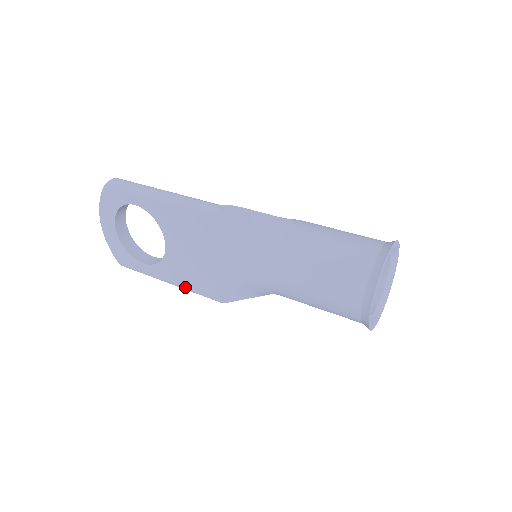
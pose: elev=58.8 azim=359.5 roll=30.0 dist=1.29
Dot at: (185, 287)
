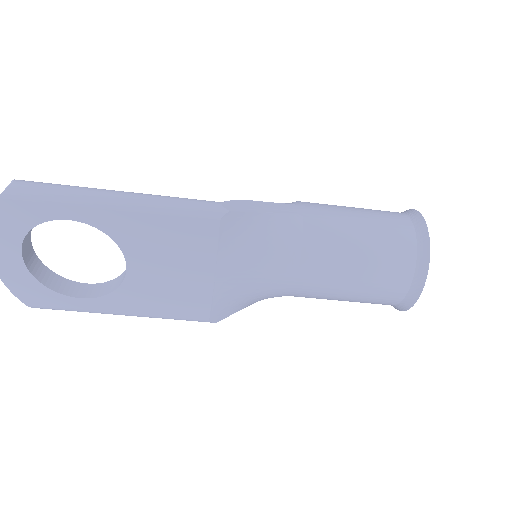
Dot at: (157, 316)
